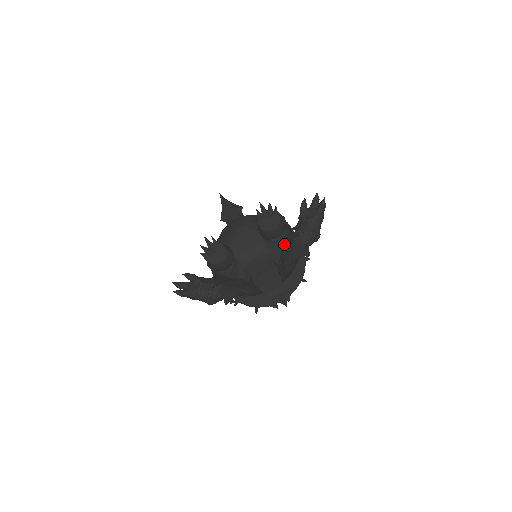
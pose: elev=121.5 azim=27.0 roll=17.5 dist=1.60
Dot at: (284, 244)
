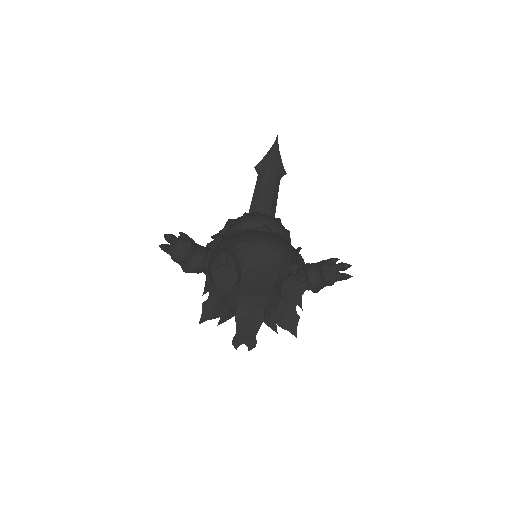
Dot at: occluded
